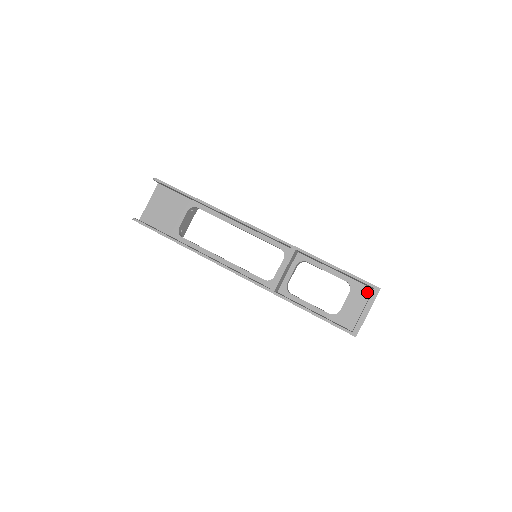
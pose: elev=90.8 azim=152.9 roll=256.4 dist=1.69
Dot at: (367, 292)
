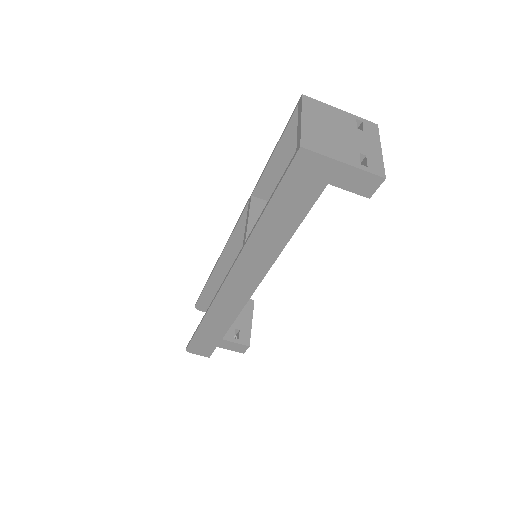
Dot at: occluded
